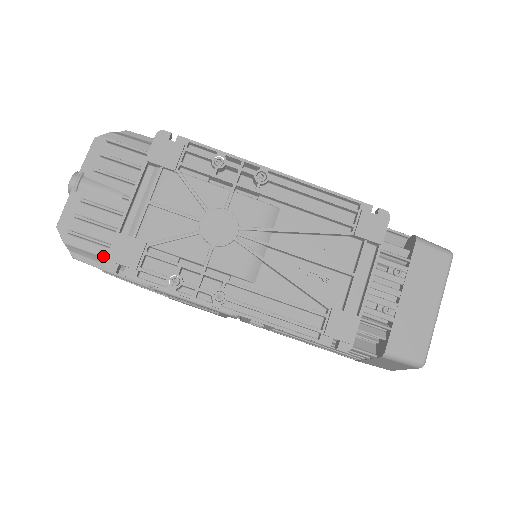
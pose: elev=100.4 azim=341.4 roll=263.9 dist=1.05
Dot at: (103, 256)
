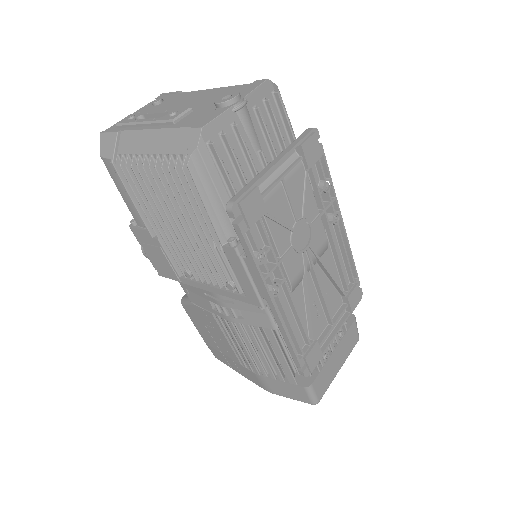
Dot at: (217, 188)
